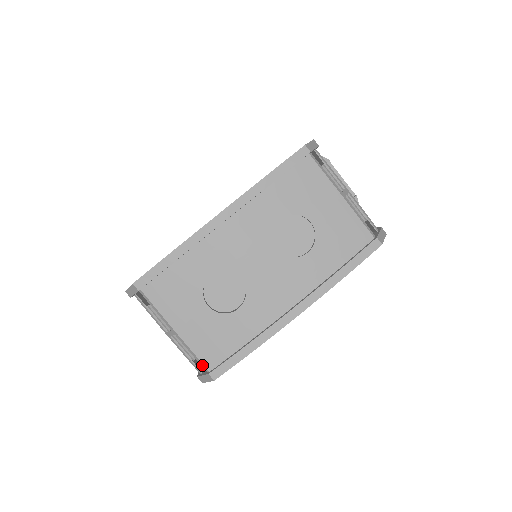
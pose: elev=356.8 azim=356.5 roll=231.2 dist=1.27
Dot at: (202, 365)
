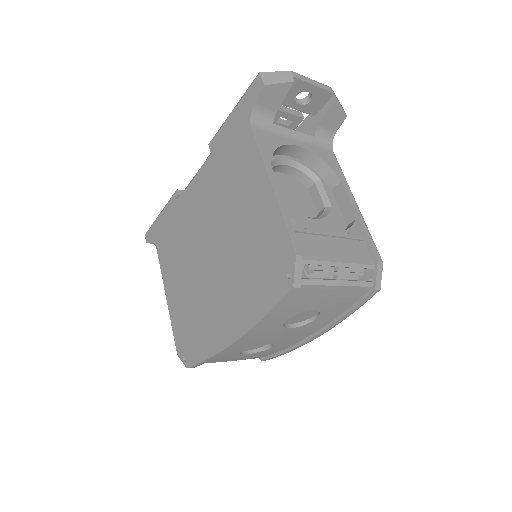
Dot at: occluded
